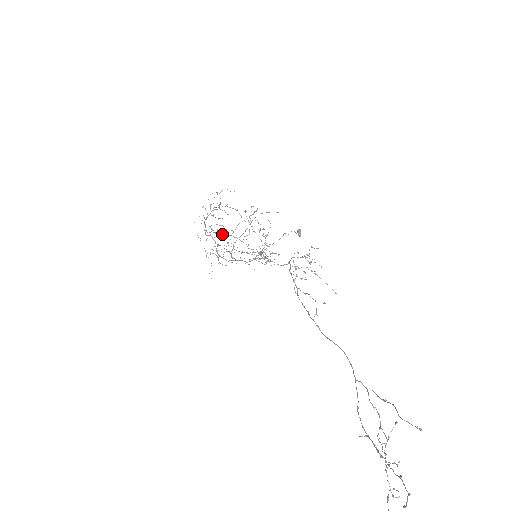
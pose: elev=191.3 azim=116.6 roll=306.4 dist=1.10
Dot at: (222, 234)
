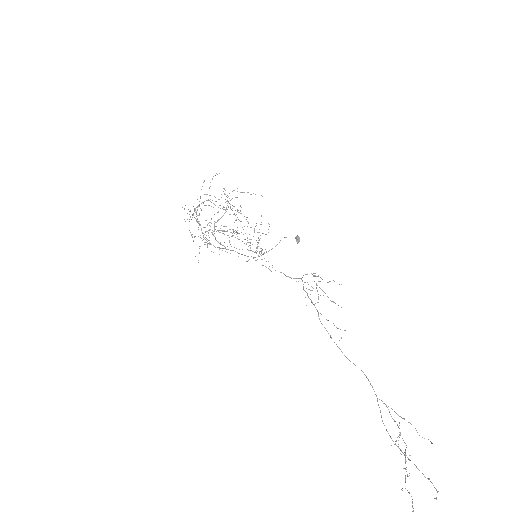
Dot at: occluded
